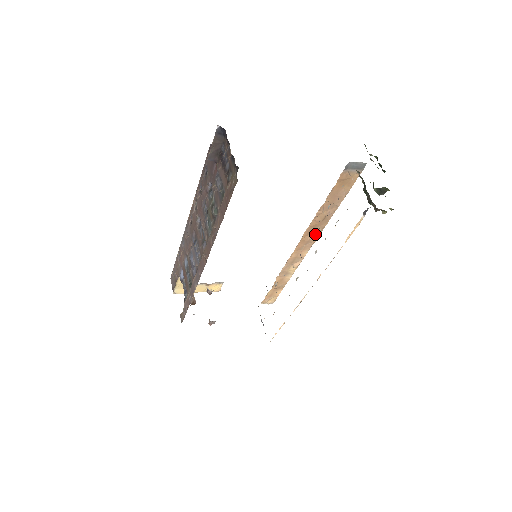
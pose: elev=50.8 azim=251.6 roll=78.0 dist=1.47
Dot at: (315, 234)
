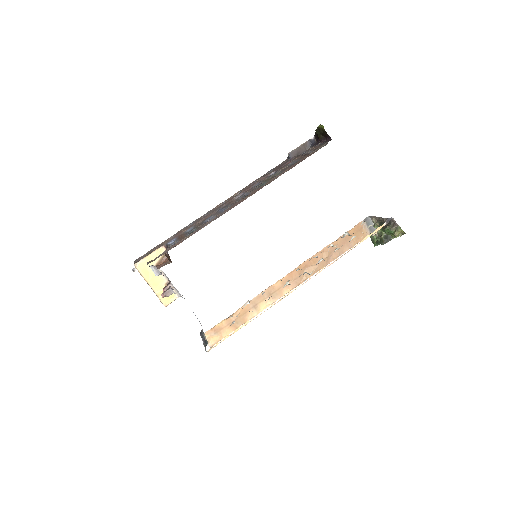
Dot at: occluded
